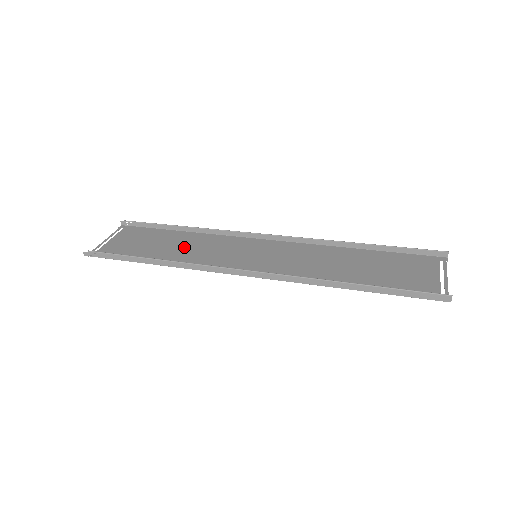
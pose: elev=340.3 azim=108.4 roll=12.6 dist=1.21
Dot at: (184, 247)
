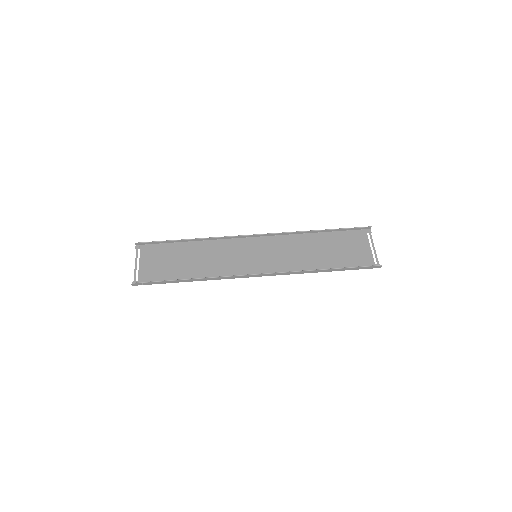
Dot at: (201, 259)
